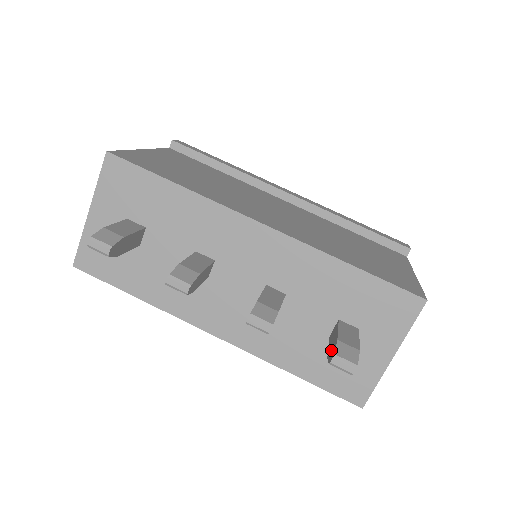
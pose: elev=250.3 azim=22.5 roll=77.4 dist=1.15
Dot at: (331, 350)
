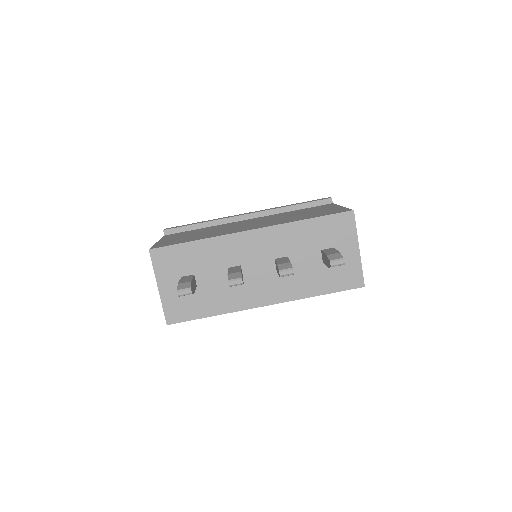
Dot at: (327, 262)
